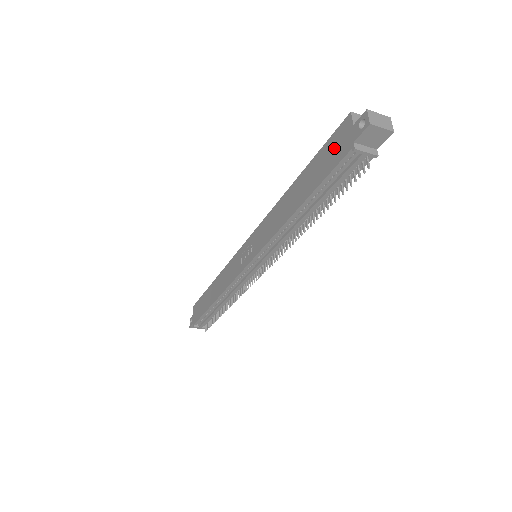
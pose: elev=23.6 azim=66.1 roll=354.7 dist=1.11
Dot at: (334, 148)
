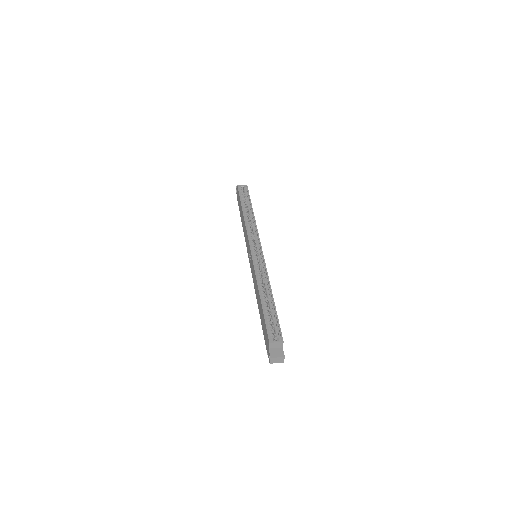
Dot at: (265, 335)
